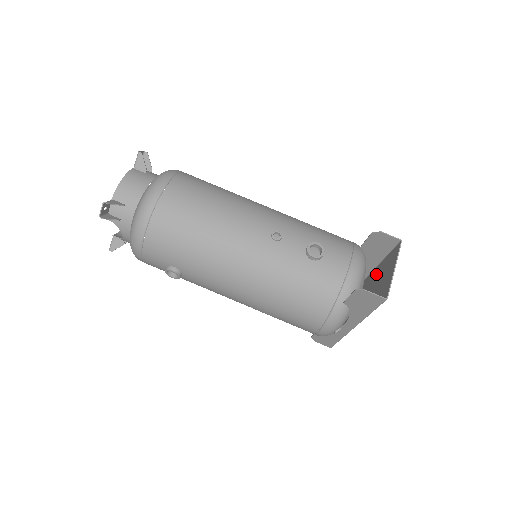
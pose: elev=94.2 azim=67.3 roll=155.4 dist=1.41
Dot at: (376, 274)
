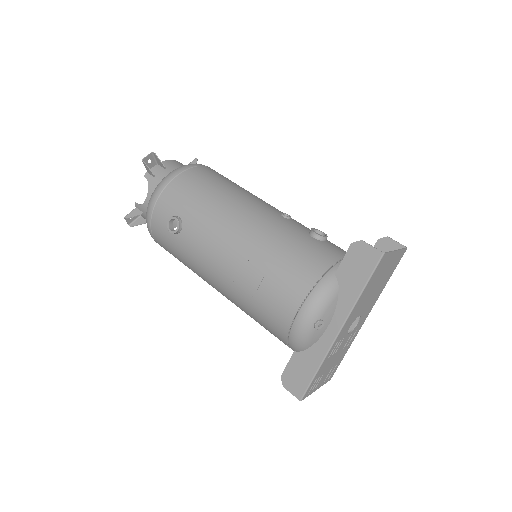
Dot at: (375, 295)
